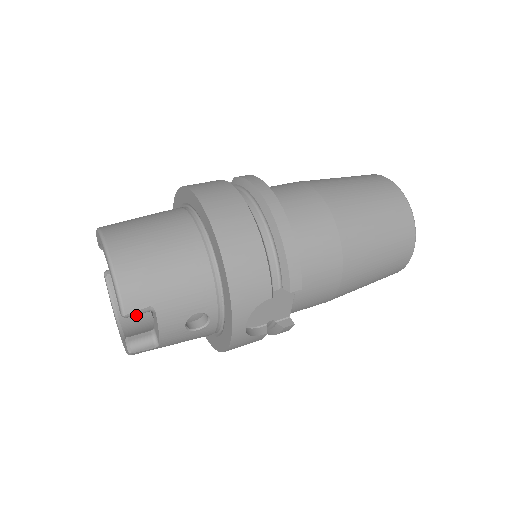
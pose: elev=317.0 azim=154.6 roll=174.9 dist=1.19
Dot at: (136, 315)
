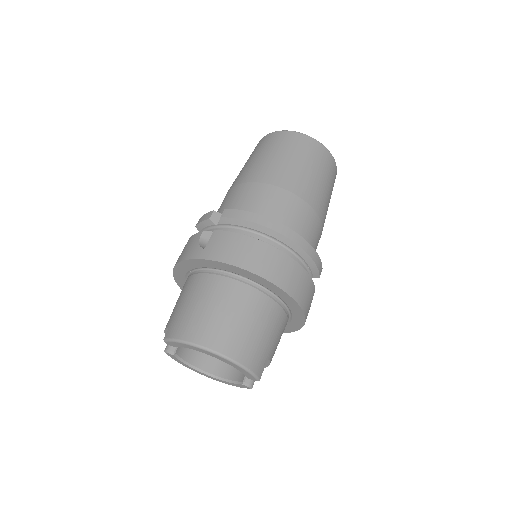
Dot at: (209, 358)
